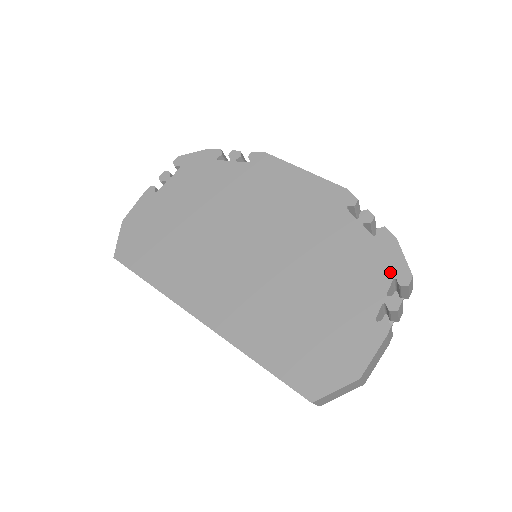
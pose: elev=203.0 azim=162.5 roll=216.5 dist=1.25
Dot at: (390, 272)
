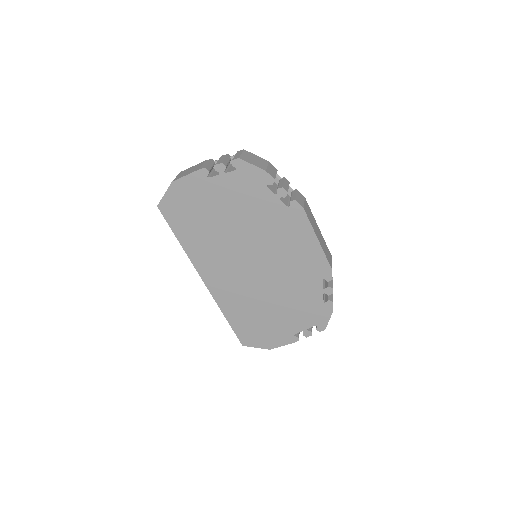
Dot at: (317, 322)
